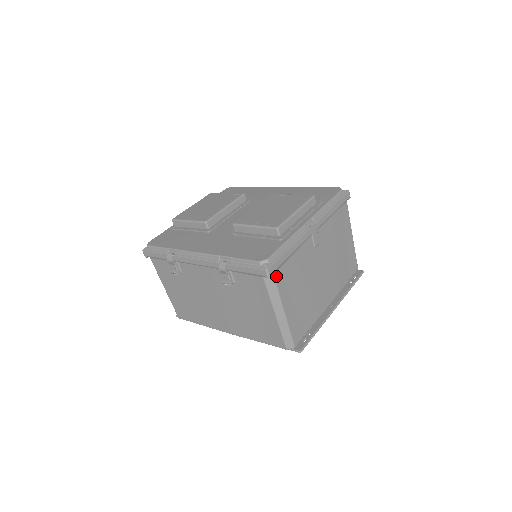
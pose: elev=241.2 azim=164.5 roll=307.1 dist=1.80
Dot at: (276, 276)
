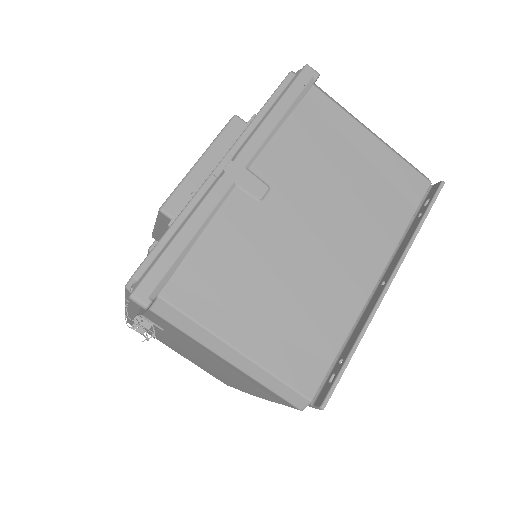
Dot at: (170, 296)
